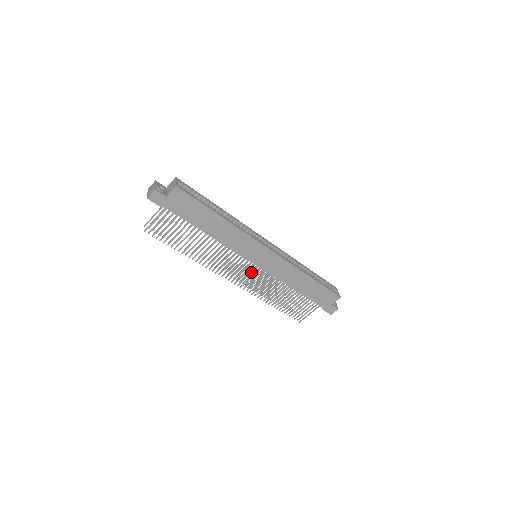
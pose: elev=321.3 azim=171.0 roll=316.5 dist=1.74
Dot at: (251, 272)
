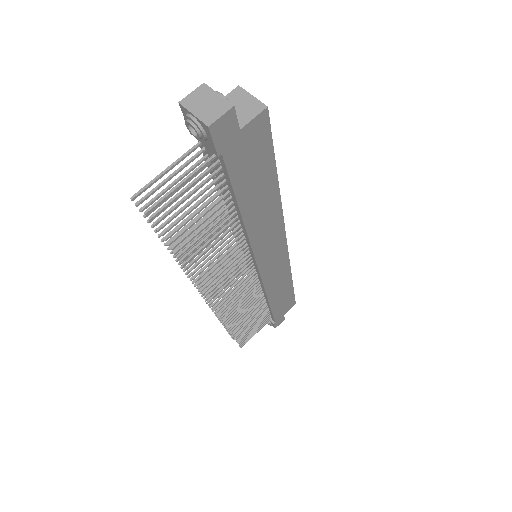
Dot at: (243, 284)
